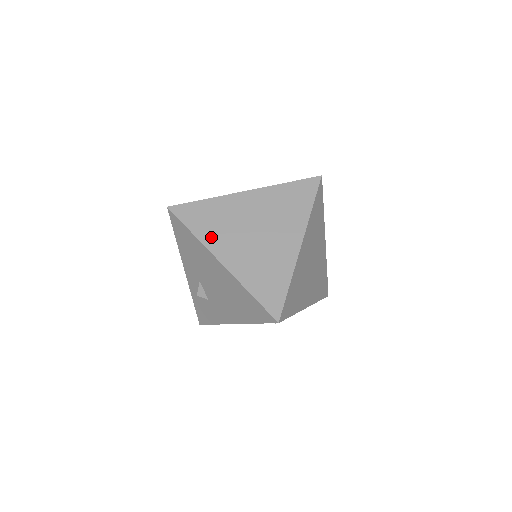
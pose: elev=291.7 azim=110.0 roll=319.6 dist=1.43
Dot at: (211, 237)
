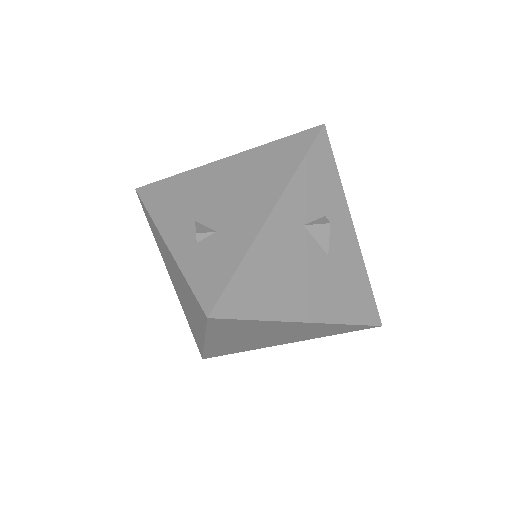
Dot at: occluded
